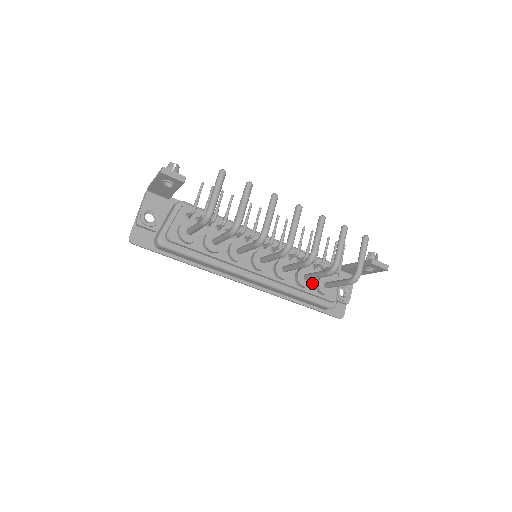
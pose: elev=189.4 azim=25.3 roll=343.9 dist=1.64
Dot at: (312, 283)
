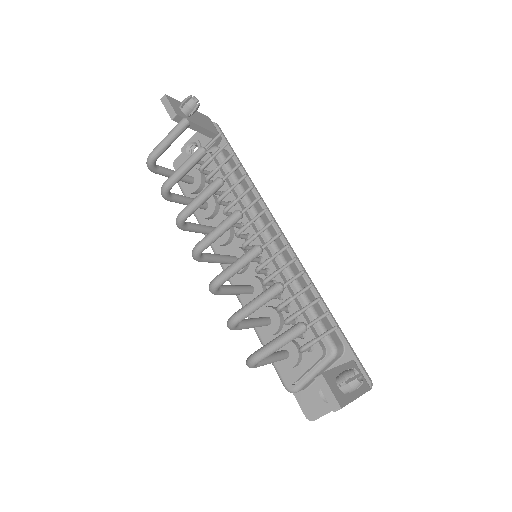
Dot at: (269, 334)
